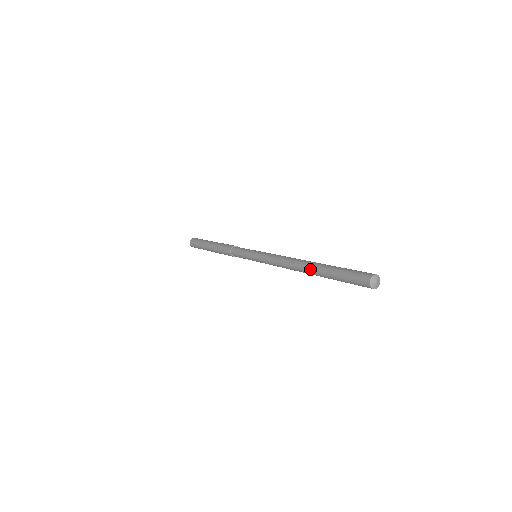
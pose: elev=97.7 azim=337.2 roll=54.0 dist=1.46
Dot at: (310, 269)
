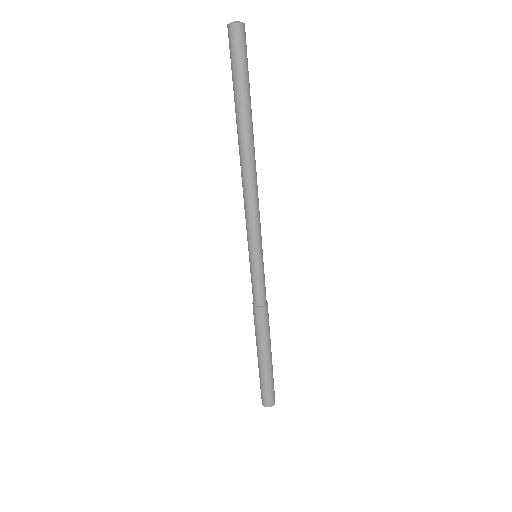
Dot at: (238, 133)
